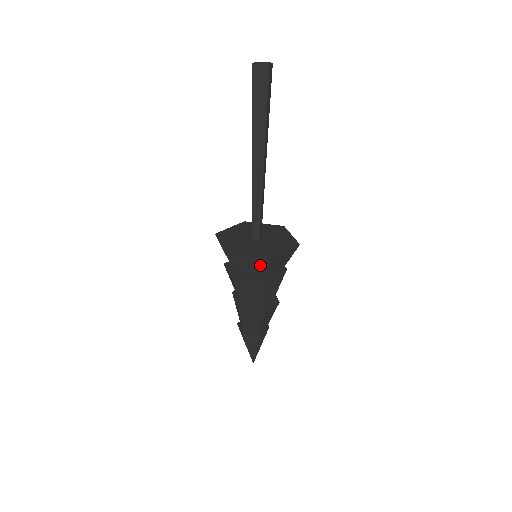
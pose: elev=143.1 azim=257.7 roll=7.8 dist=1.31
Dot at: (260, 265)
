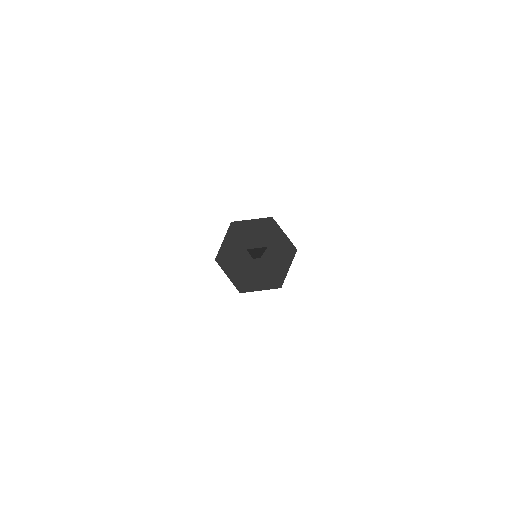
Dot at: occluded
